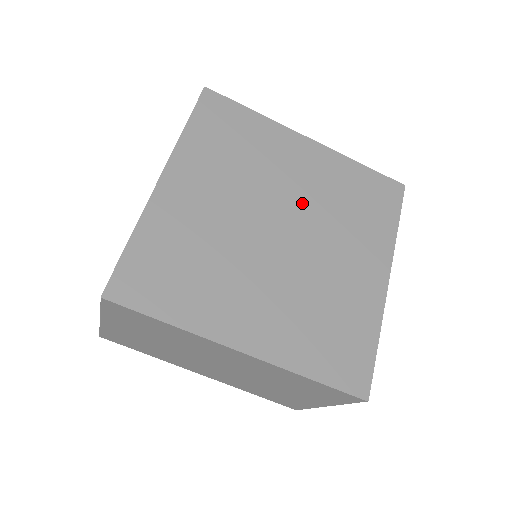
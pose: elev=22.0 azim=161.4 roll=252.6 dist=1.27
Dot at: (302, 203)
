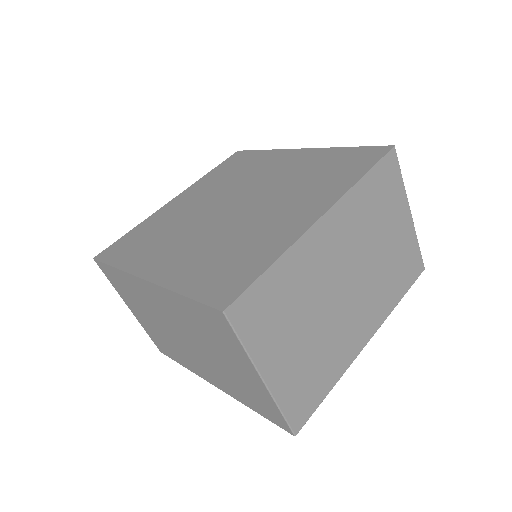
Dot at: (266, 186)
